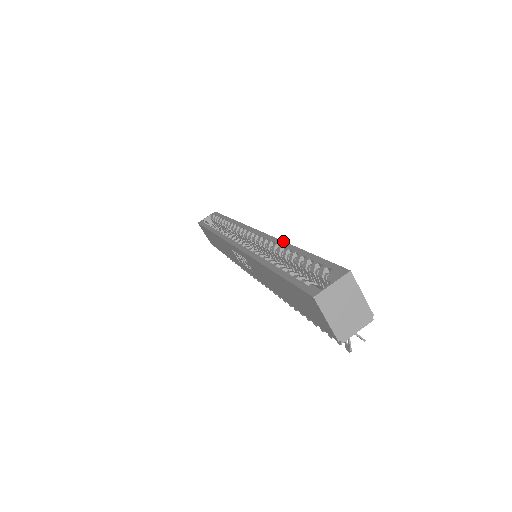
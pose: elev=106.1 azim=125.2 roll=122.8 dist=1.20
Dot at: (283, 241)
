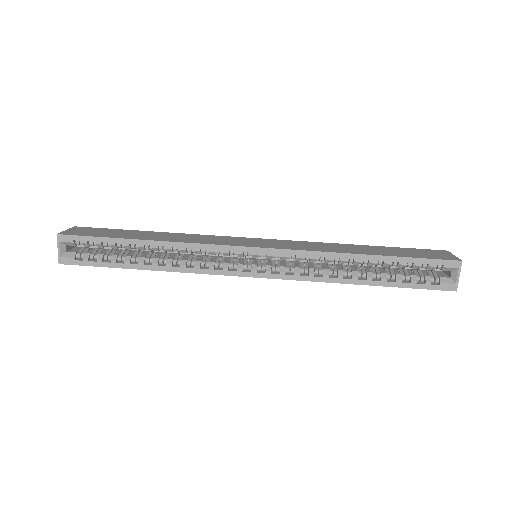
Dot at: (336, 253)
